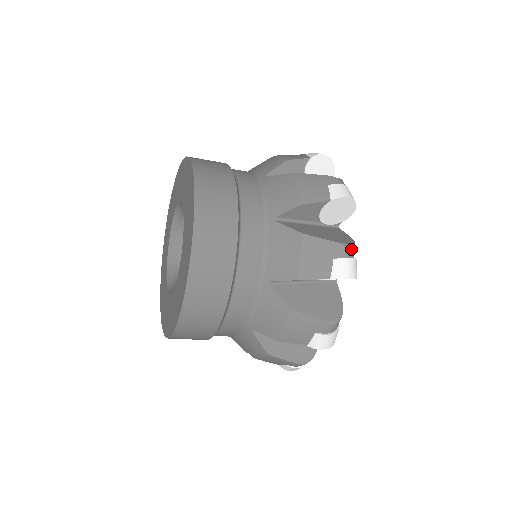
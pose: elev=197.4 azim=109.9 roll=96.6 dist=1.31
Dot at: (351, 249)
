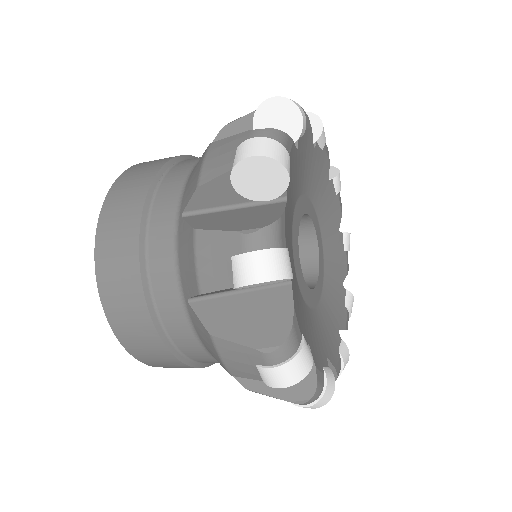
Dot at: (257, 236)
